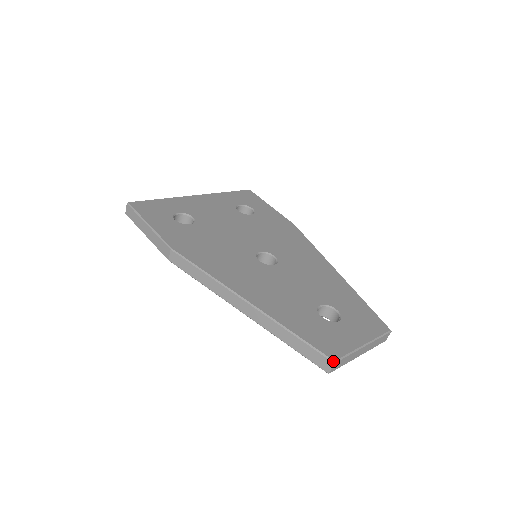
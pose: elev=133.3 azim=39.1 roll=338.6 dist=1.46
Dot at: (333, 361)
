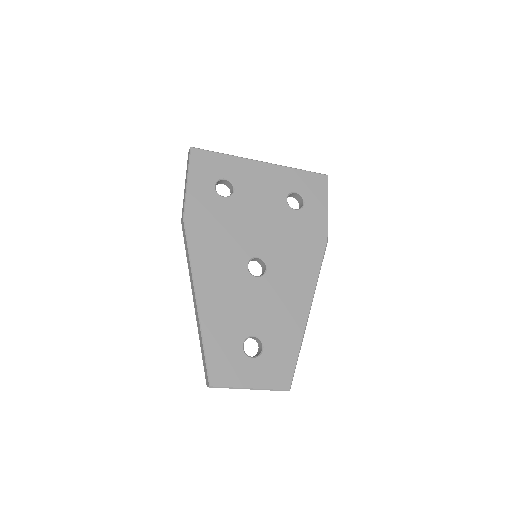
Dot at: (210, 385)
